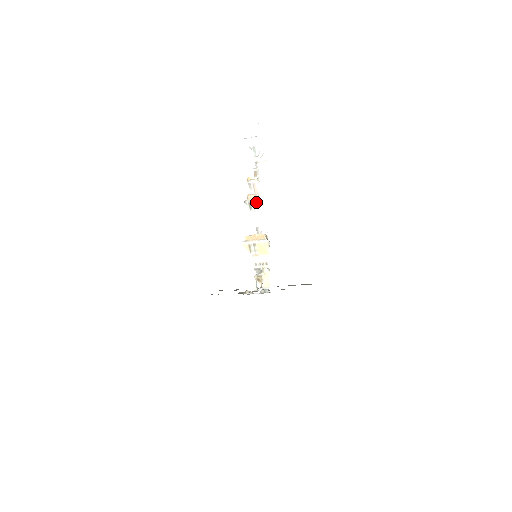
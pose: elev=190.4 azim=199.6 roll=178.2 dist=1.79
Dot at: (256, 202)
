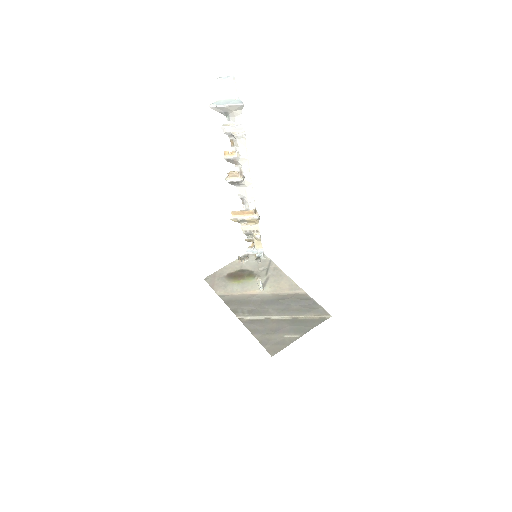
Dot at: (240, 181)
